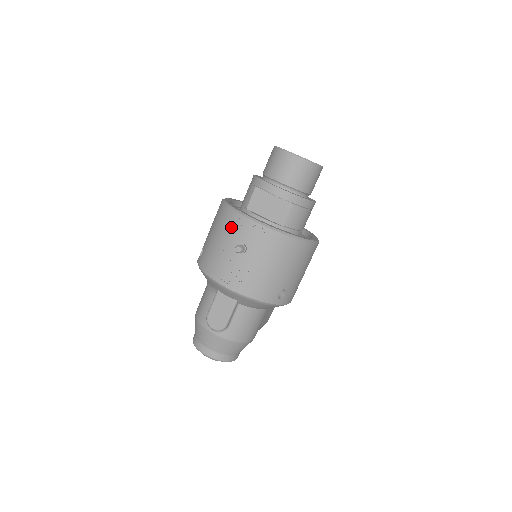
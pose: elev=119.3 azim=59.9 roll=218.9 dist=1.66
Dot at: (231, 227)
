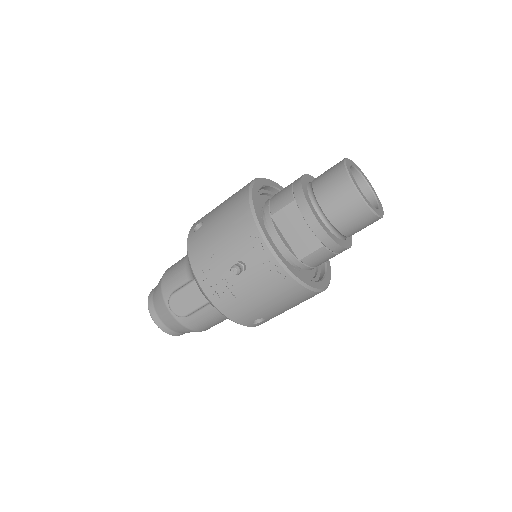
Dot at: (241, 235)
